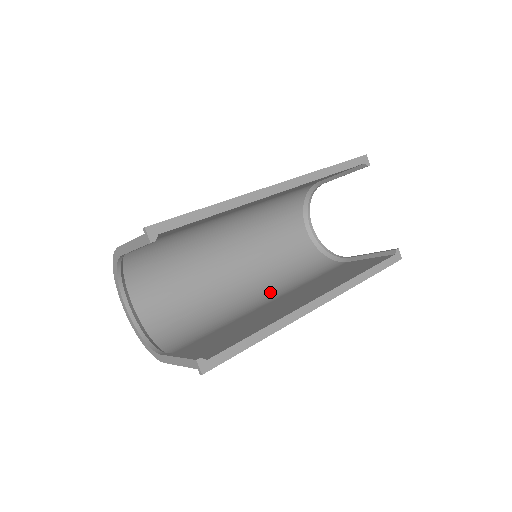
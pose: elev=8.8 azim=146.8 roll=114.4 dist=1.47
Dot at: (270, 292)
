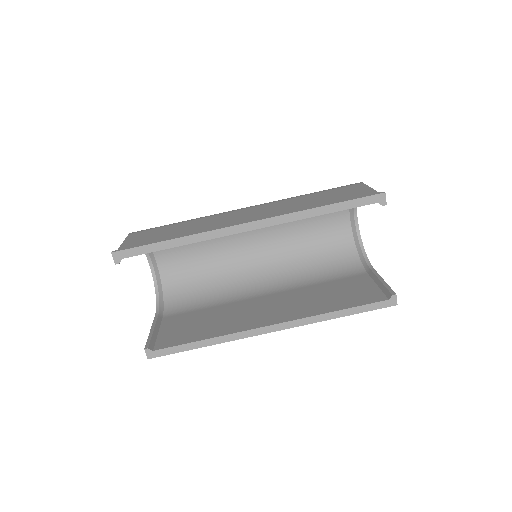
Dot at: (276, 281)
